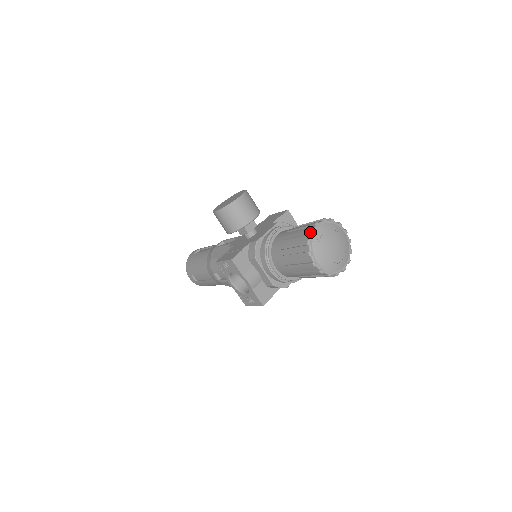
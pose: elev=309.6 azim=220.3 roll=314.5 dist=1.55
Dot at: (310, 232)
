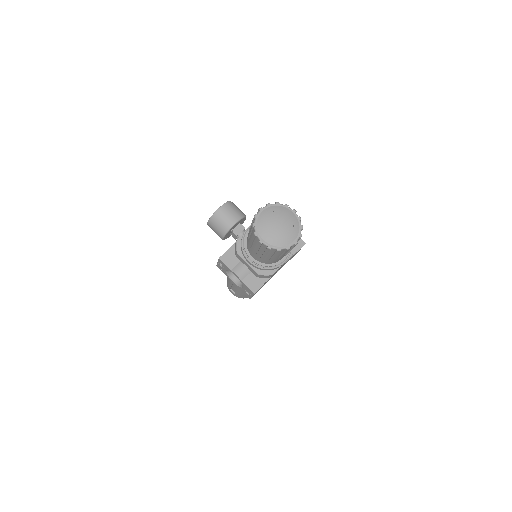
Dot at: (254, 216)
